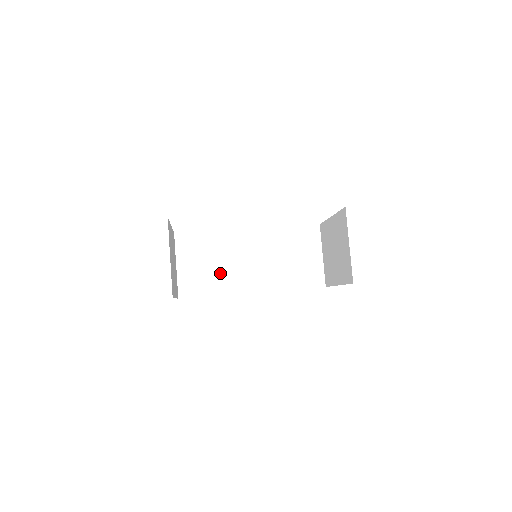
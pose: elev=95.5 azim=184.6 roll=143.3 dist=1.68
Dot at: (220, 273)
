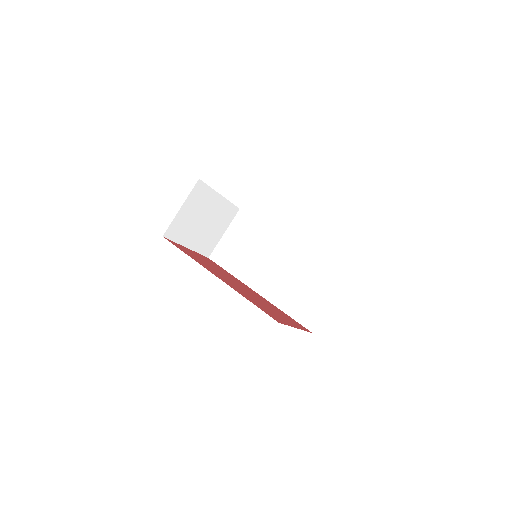
Dot at: (246, 260)
